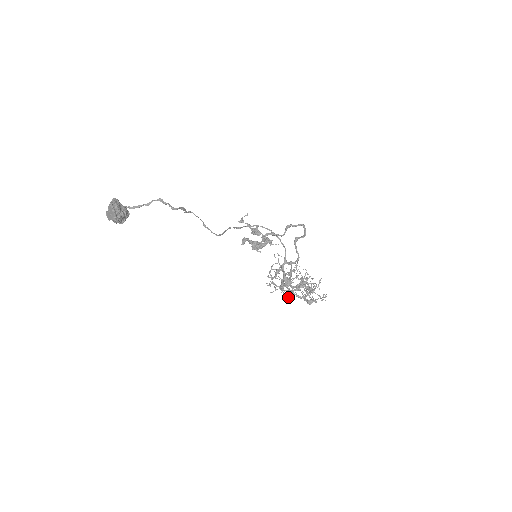
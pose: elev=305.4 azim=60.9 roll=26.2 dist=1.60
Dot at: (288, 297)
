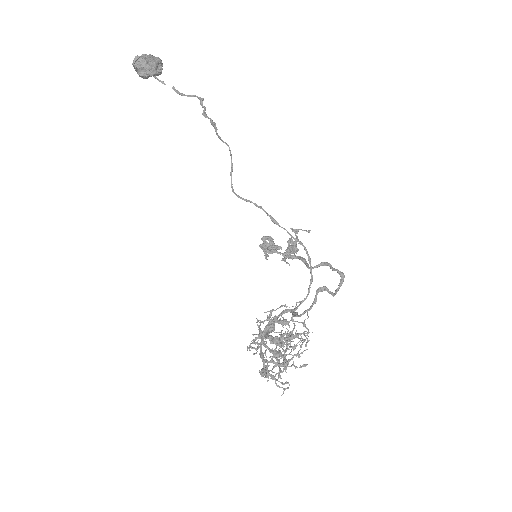
Dot at: (251, 343)
